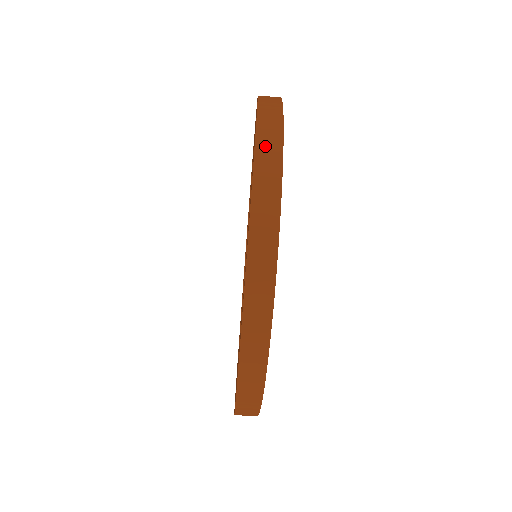
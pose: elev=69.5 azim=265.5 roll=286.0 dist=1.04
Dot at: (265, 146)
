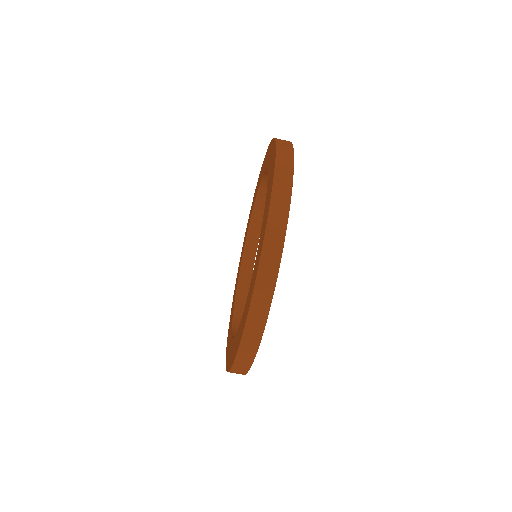
Dot at: (281, 178)
